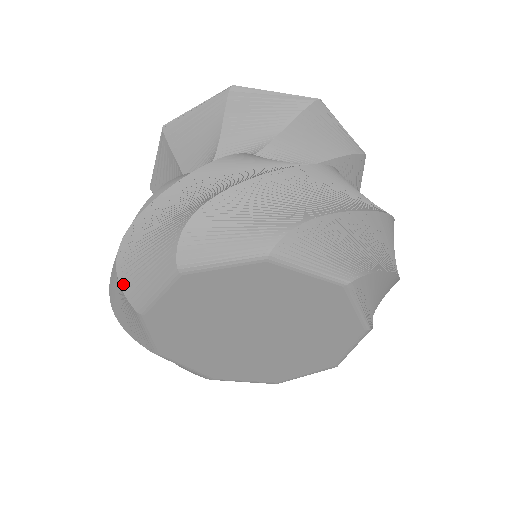
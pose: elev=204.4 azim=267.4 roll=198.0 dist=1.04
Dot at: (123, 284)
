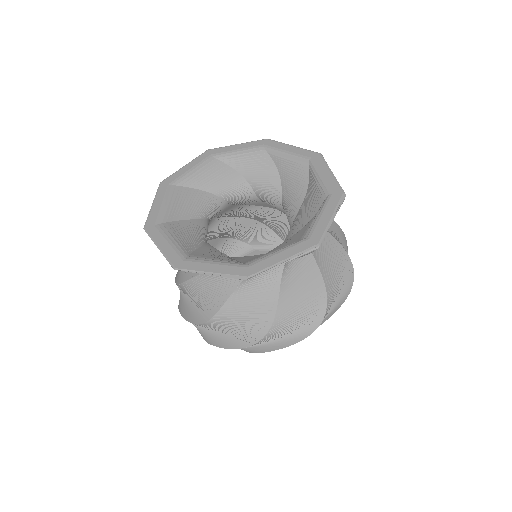
Dot at: occluded
